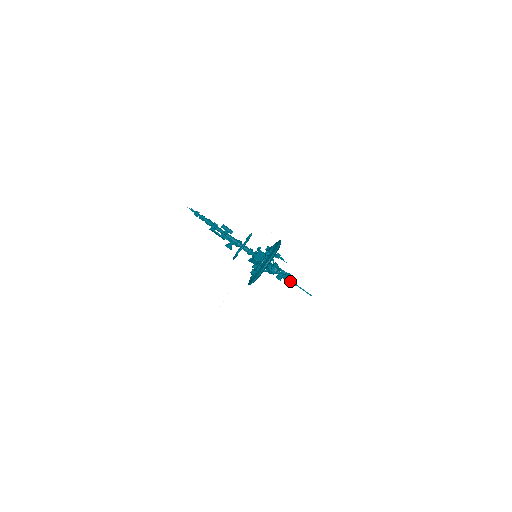
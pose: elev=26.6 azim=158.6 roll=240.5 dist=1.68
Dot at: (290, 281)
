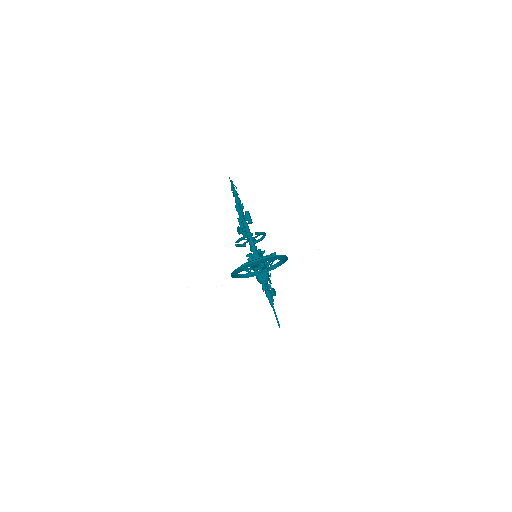
Dot at: (271, 298)
